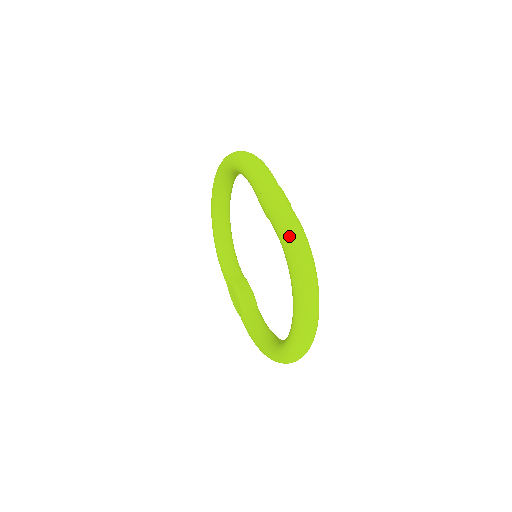
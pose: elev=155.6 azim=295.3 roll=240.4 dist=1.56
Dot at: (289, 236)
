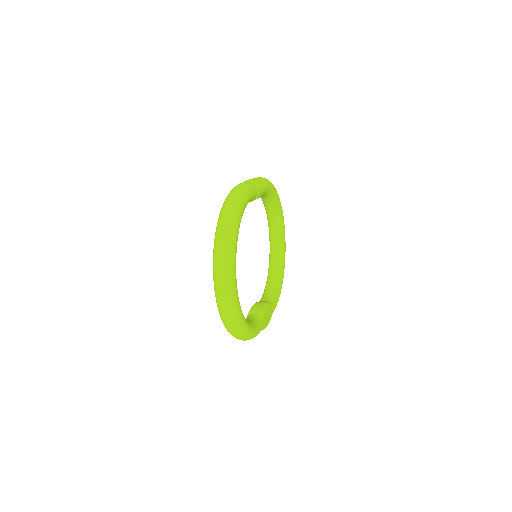
Dot at: (232, 189)
